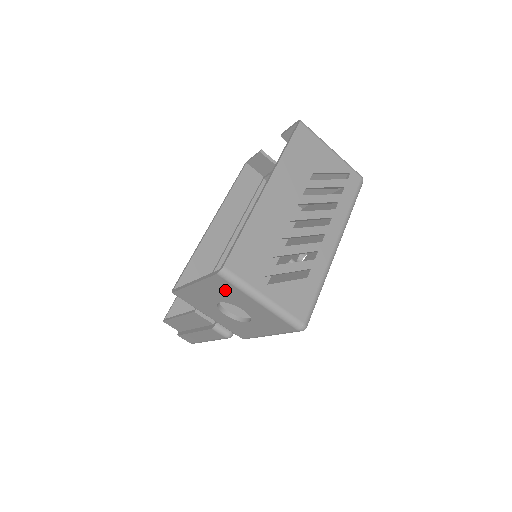
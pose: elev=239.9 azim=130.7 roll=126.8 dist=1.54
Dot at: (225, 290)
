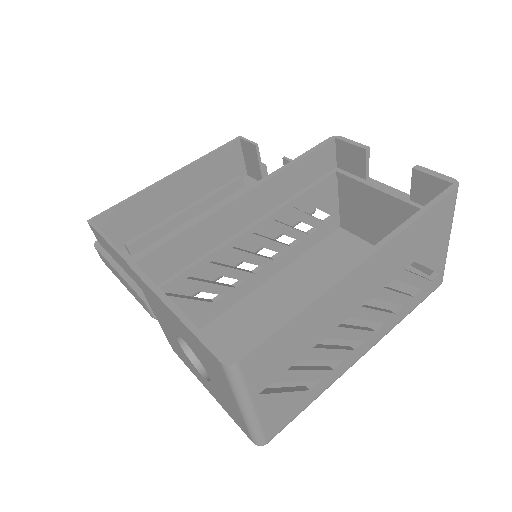
Dot at: (210, 362)
